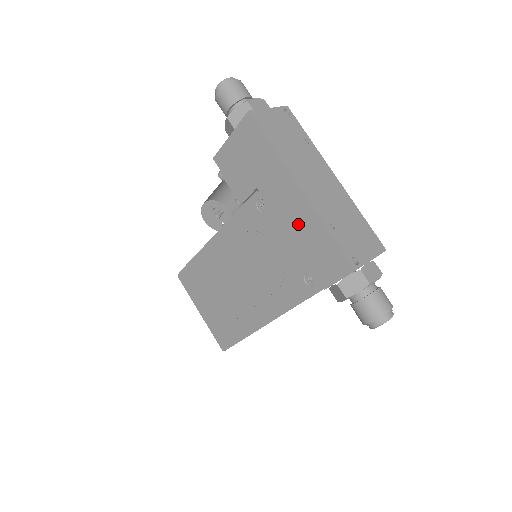
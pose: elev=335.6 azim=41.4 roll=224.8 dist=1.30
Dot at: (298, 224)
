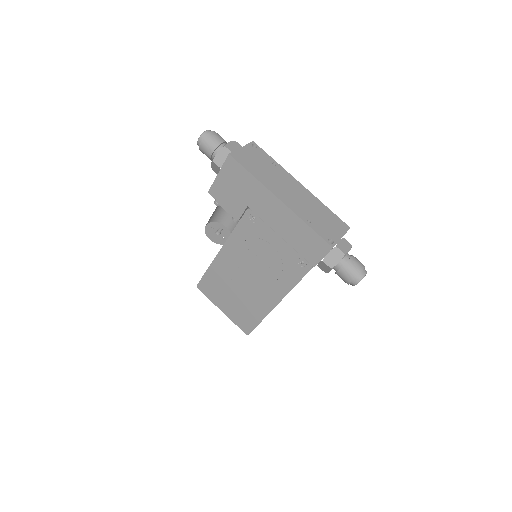
Dot at: (284, 225)
